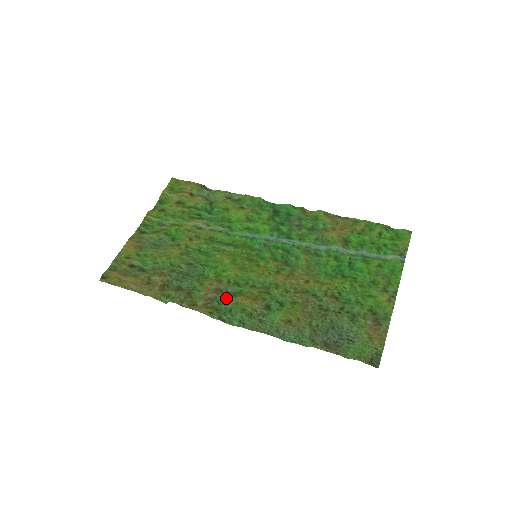
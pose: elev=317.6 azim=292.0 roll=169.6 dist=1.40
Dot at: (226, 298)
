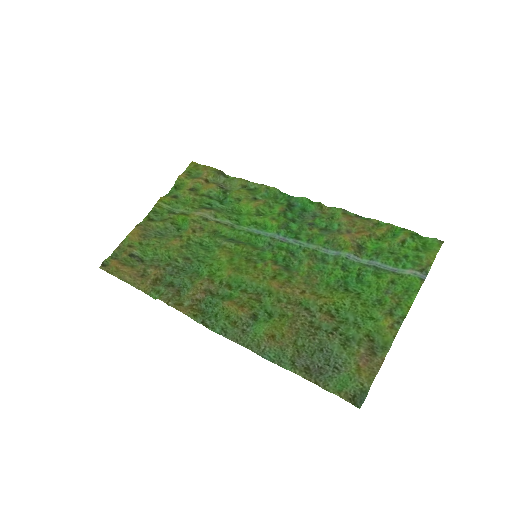
Dot at: (214, 301)
